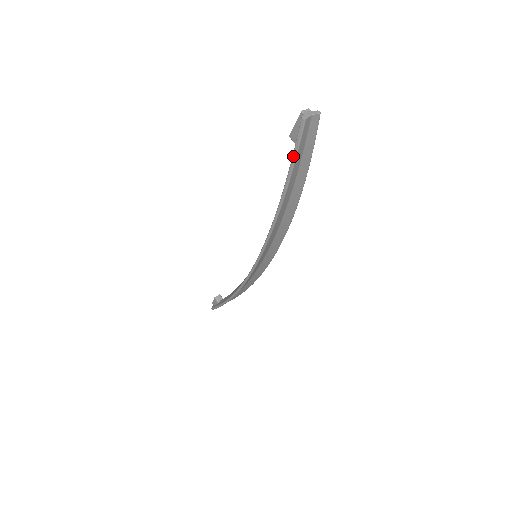
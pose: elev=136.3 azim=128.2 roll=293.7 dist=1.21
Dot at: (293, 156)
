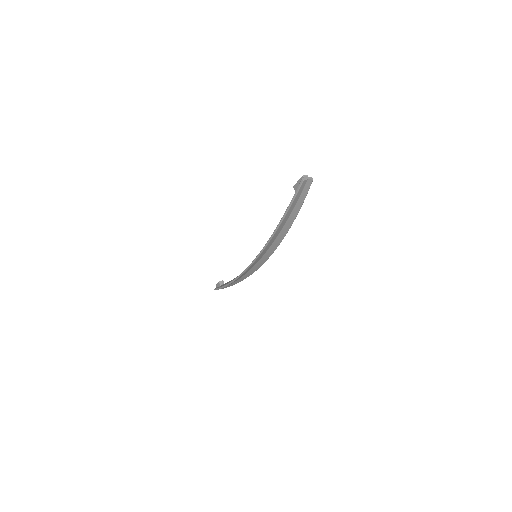
Dot at: (292, 199)
